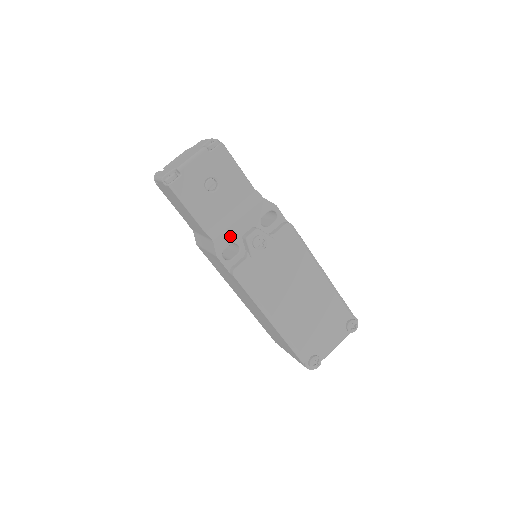
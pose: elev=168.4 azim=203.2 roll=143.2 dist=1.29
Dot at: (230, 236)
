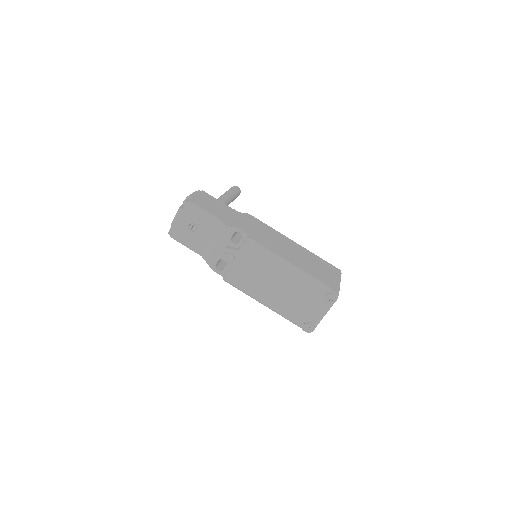
Dot at: (215, 256)
